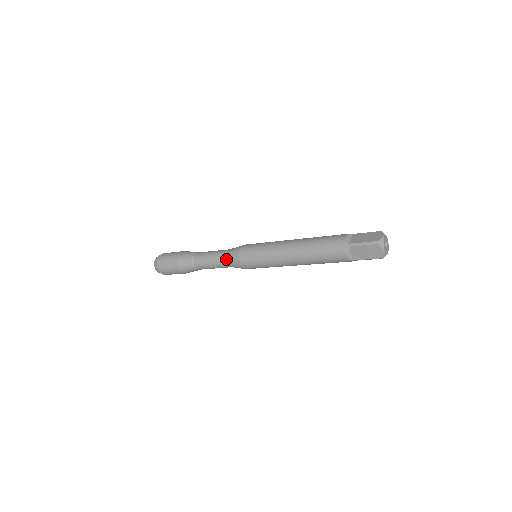
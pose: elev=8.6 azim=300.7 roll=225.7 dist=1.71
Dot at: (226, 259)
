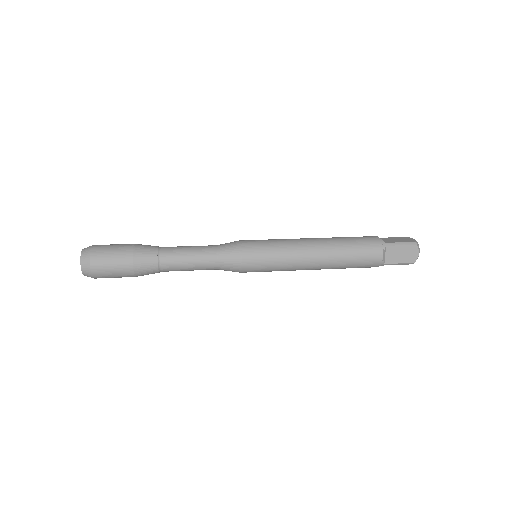
Dot at: (218, 254)
